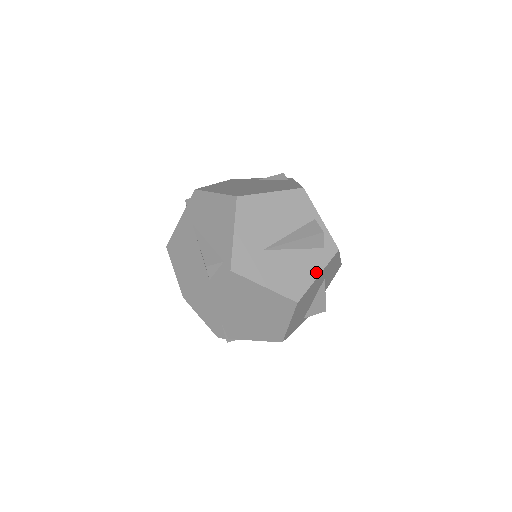
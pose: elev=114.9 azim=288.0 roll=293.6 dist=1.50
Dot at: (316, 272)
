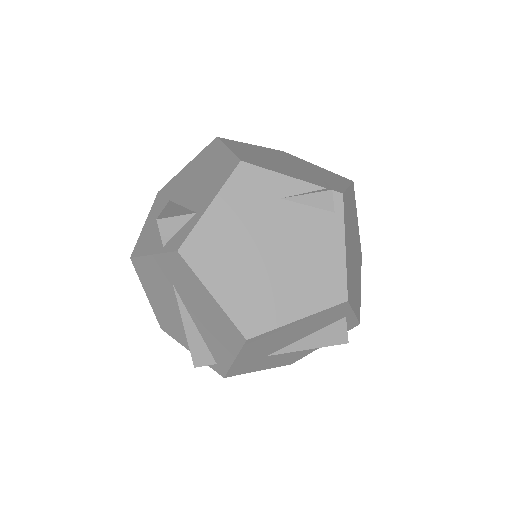
Dot at: occluded
